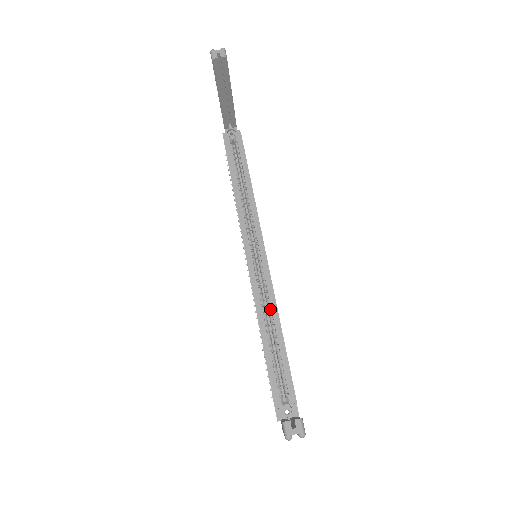
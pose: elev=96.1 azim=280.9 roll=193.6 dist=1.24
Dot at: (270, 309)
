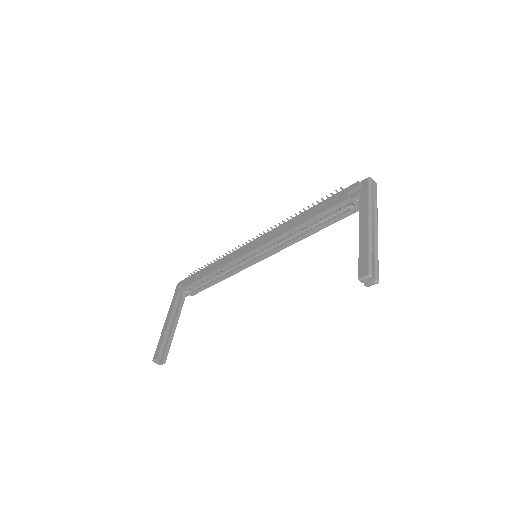
Dot at: (229, 272)
